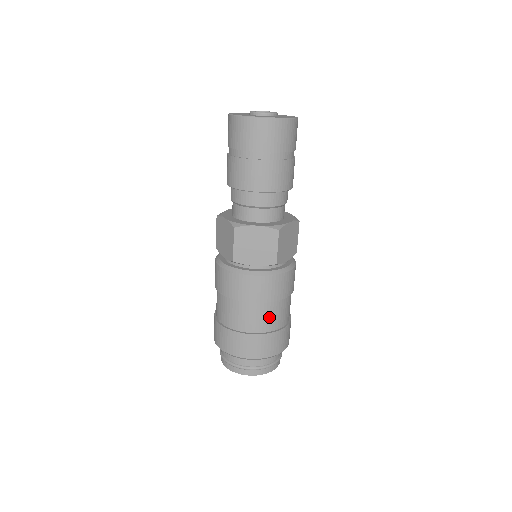
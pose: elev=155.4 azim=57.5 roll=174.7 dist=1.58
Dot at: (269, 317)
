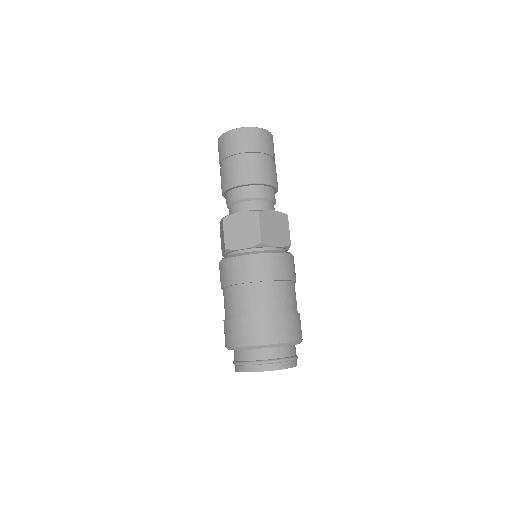
Dot at: (294, 297)
